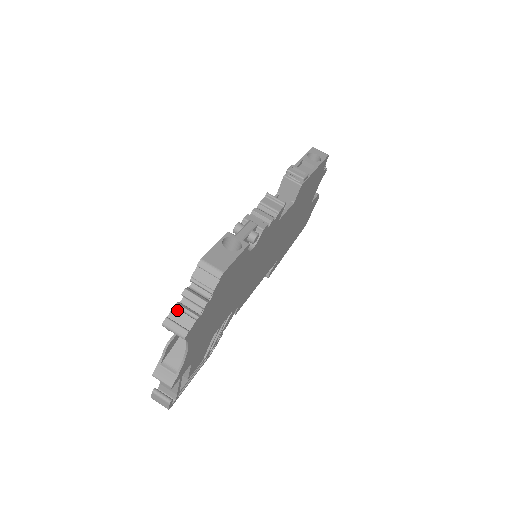
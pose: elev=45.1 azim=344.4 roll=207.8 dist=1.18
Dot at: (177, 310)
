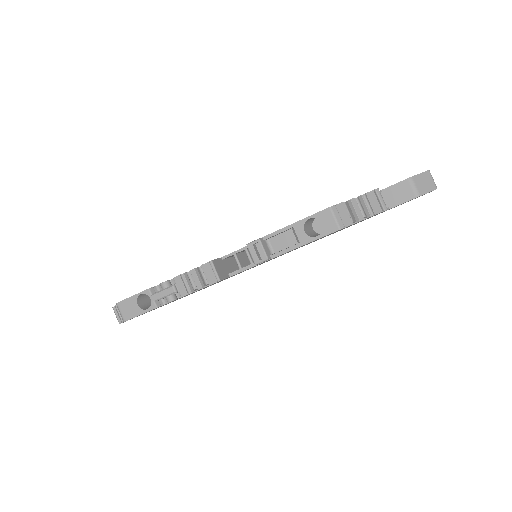
Dot at: (116, 309)
